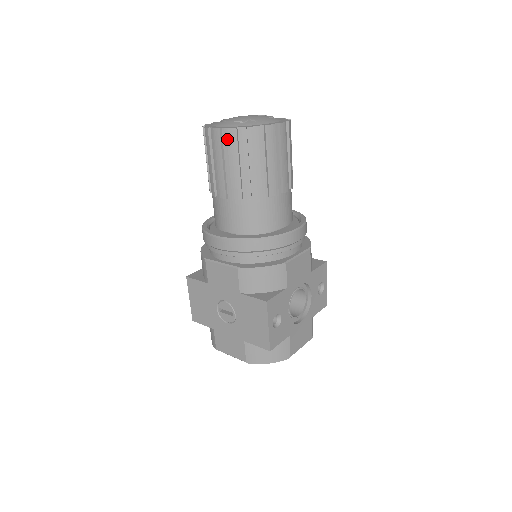
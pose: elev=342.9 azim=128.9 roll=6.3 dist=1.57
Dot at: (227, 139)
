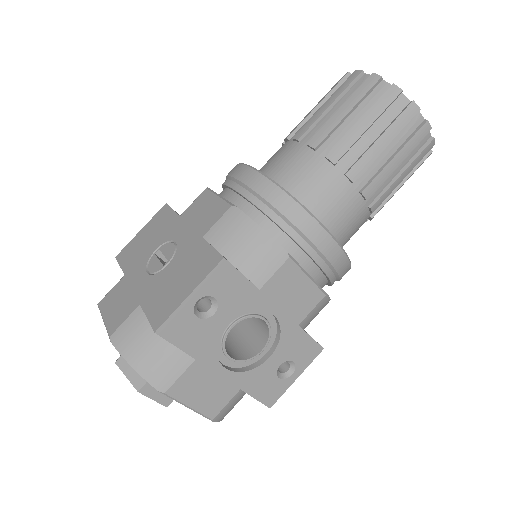
Dot at: (360, 85)
